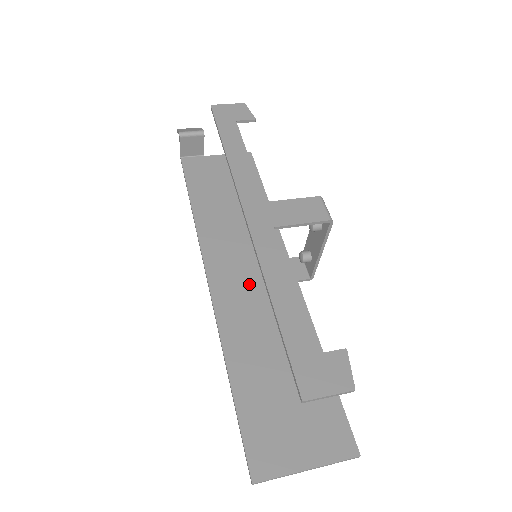
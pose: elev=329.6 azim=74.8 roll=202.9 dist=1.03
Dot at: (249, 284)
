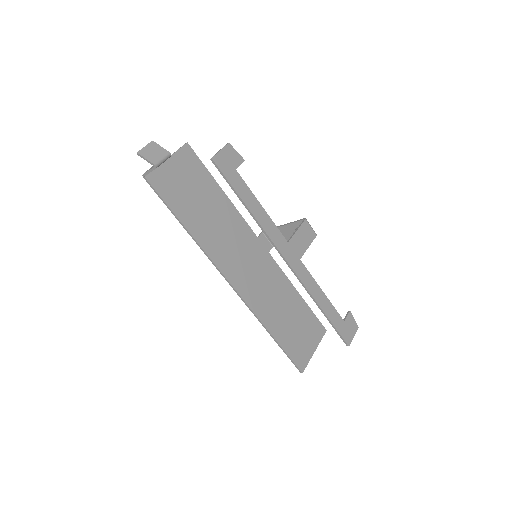
Dot at: (250, 272)
